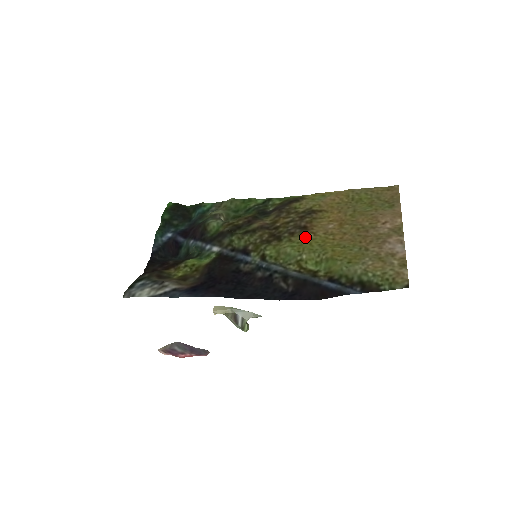
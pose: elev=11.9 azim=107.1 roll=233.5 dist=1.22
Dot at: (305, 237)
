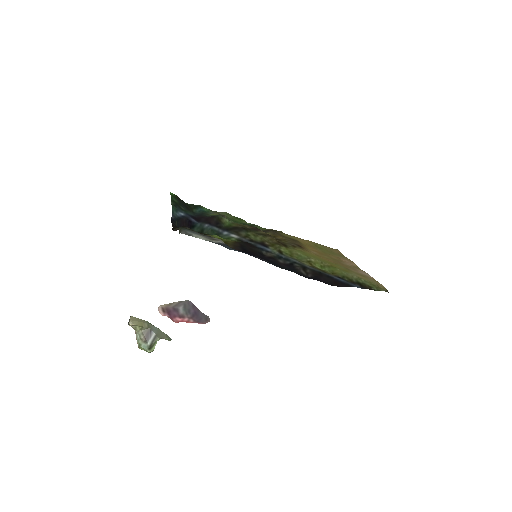
Dot at: (305, 251)
